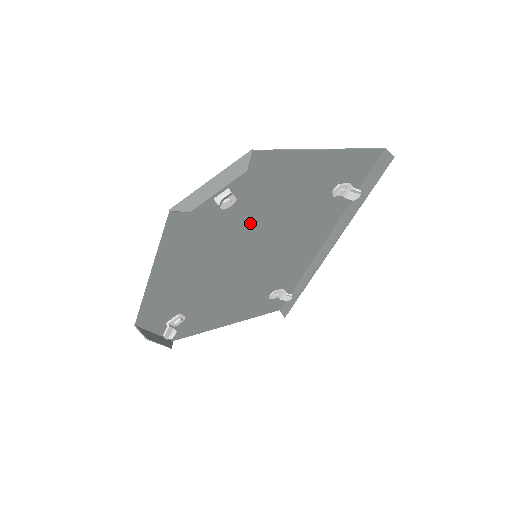
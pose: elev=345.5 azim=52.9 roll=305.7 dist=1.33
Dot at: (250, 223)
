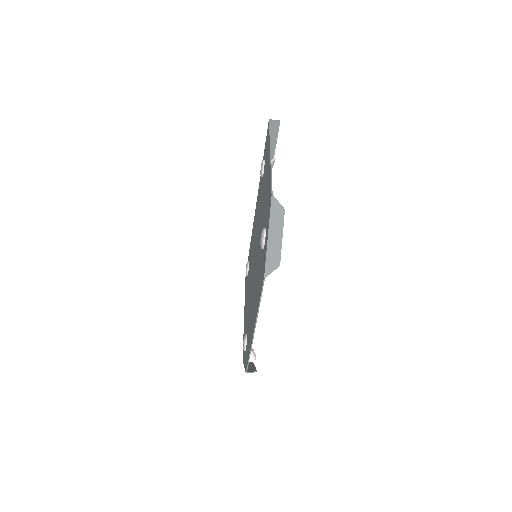
Dot at: occluded
